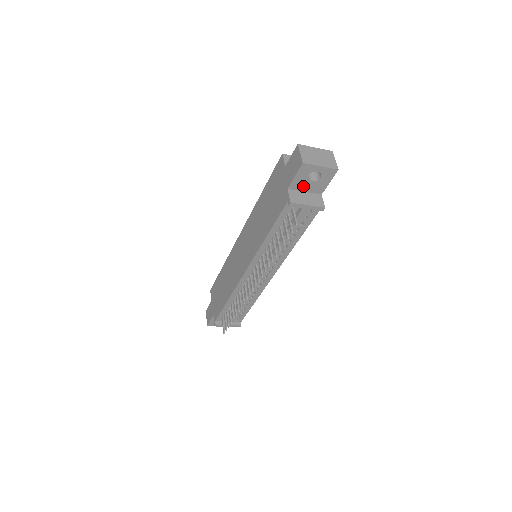
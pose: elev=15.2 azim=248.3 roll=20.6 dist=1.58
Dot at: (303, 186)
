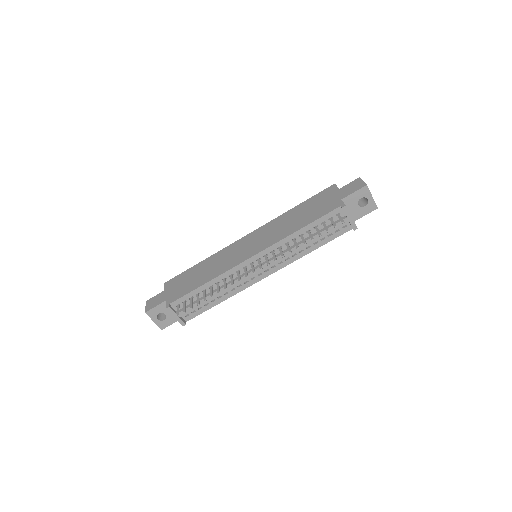
Dot at: (351, 205)
